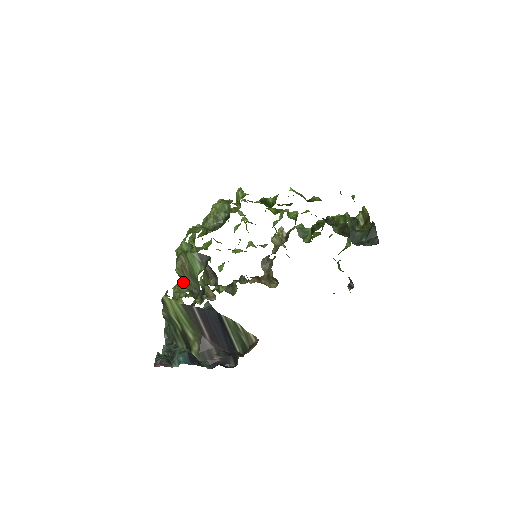
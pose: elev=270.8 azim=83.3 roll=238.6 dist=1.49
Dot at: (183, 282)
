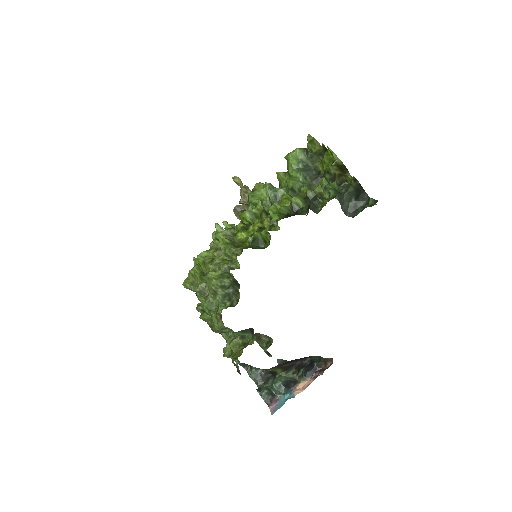
Dot at: occluded
